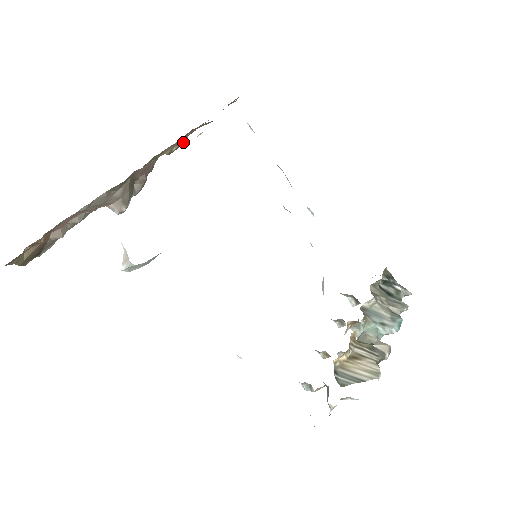
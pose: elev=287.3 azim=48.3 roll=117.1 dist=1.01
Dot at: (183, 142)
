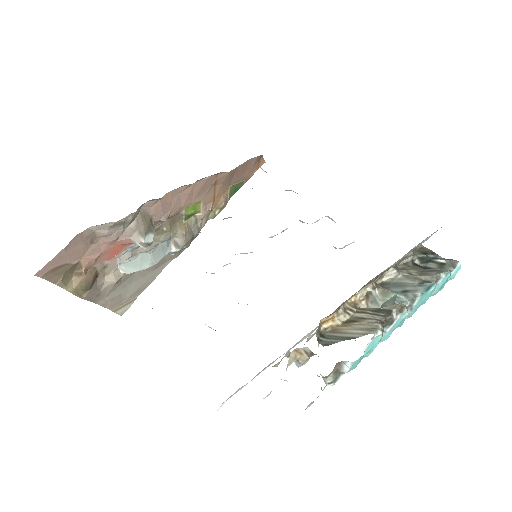
Dot at: (222, 205)
